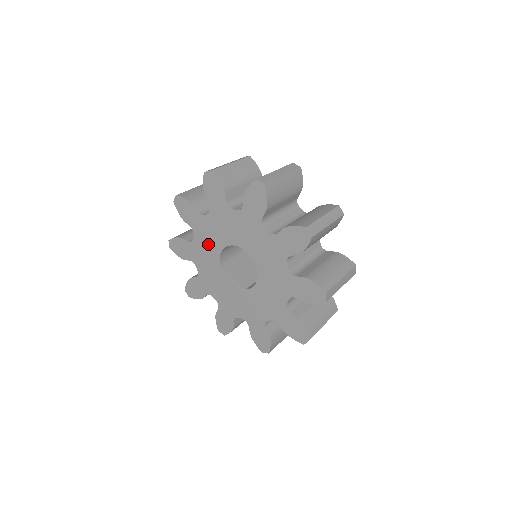
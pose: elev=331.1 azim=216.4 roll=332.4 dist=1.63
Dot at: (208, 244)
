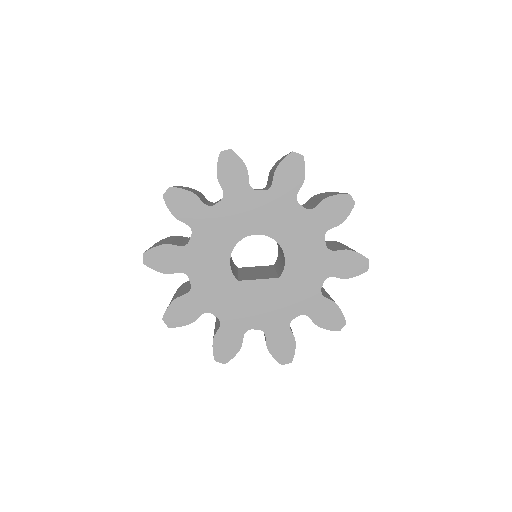
Dot at: (211, 271)
